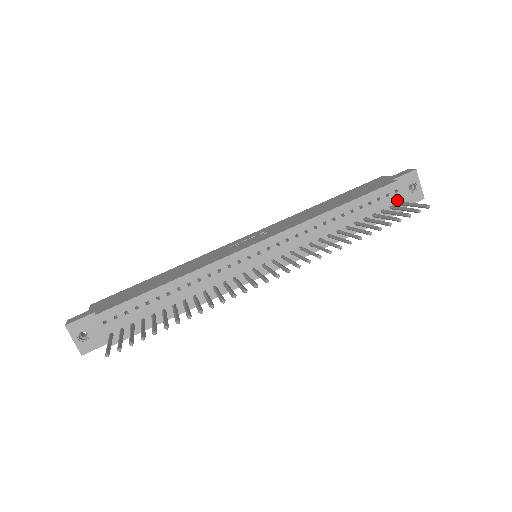
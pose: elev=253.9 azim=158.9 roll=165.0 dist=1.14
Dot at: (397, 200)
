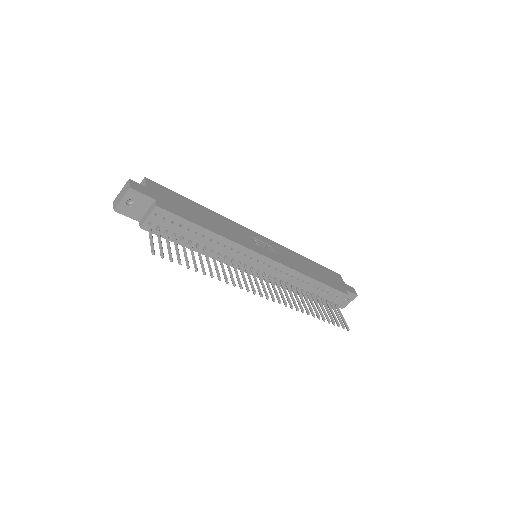
Dot at: (337, 302)
